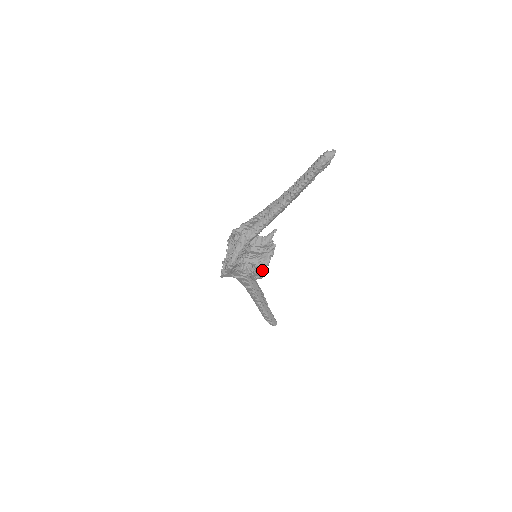
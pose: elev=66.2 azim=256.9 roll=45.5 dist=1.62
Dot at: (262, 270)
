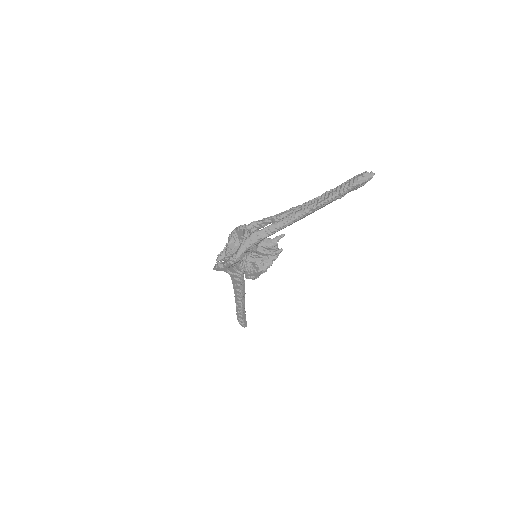
Dot at: (262, 272)
